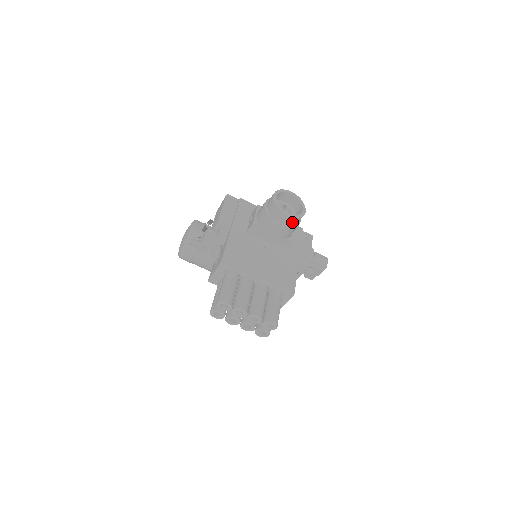
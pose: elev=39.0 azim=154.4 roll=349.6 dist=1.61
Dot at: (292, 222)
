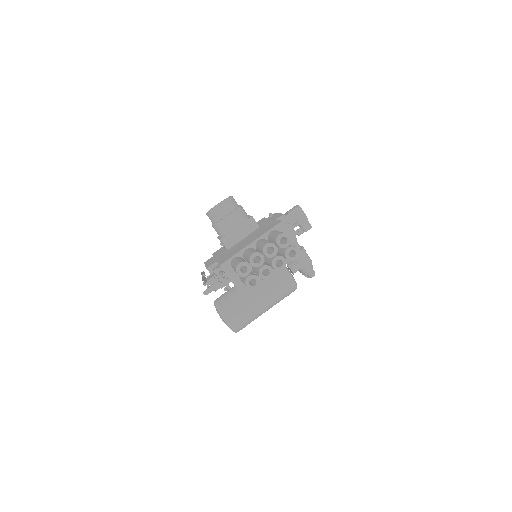
Dot at: (230, 206)
